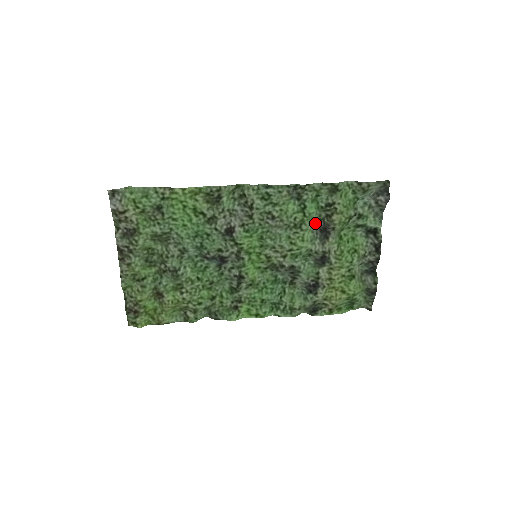
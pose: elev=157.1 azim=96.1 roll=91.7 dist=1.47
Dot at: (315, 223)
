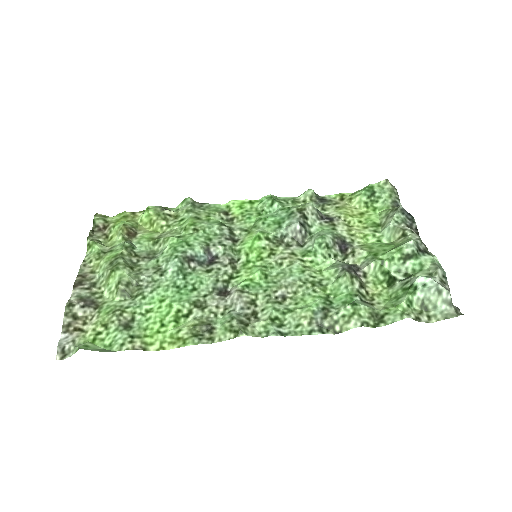
Dot at: (344, 273)
